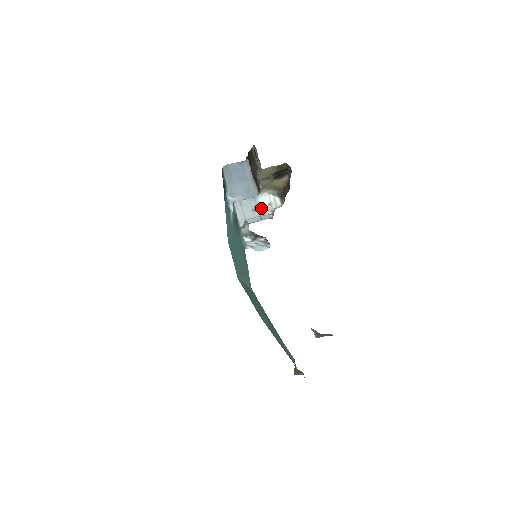
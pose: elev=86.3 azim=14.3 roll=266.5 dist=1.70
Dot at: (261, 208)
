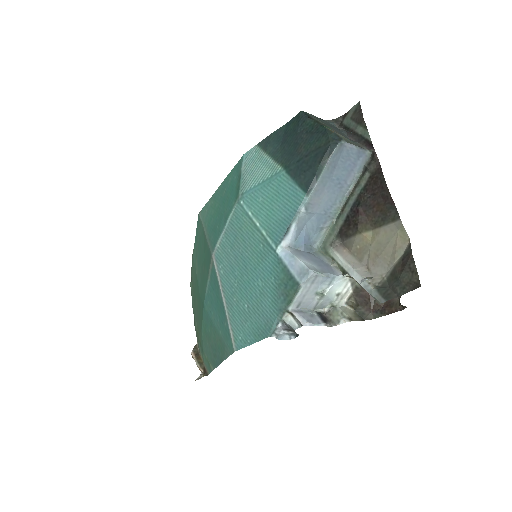
Dot at: (327, 298)
